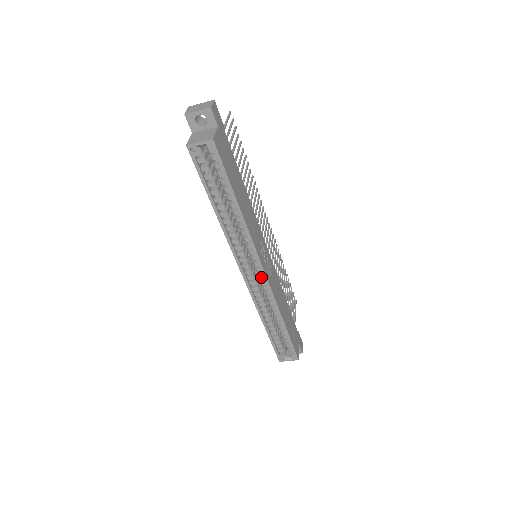
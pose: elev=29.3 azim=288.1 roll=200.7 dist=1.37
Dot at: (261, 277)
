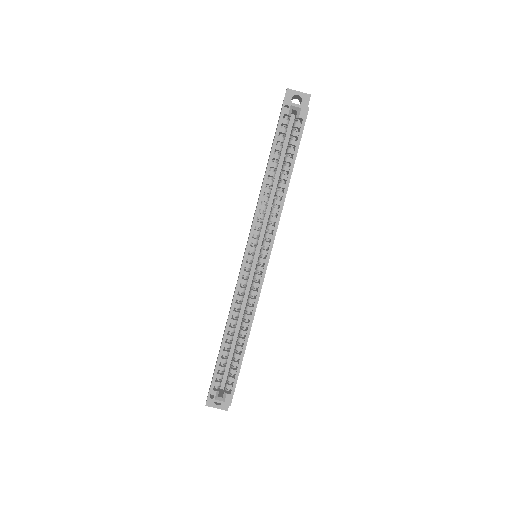
Dot at: (259, 269)
